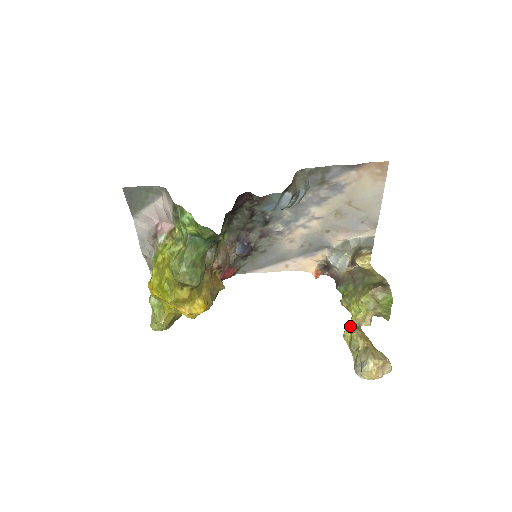
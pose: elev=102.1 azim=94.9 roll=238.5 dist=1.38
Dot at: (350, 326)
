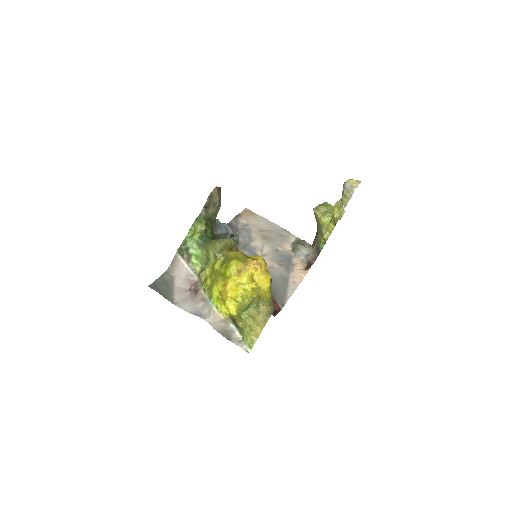
Dot at: occluded
